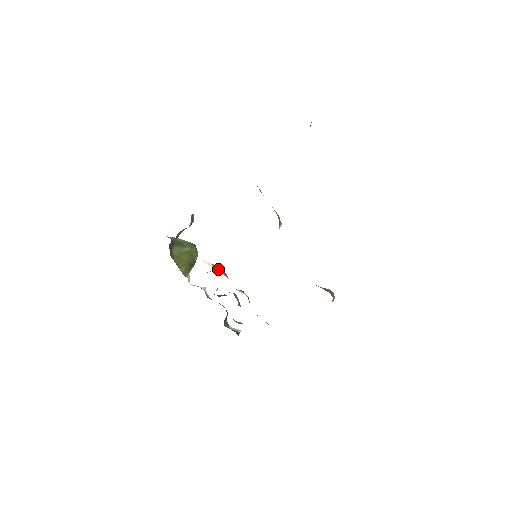
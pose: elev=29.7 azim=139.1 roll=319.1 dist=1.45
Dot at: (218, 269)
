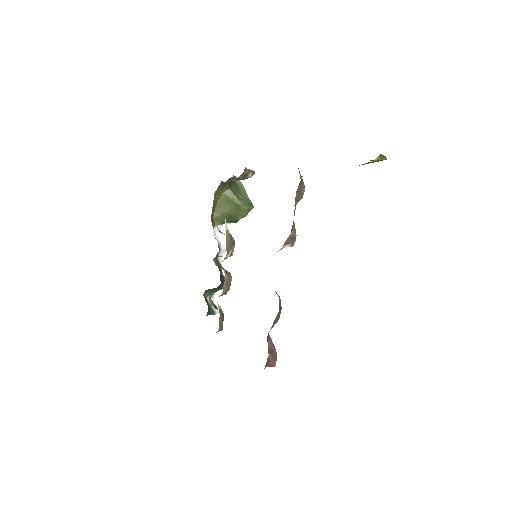
Dot at: (228, 238)
